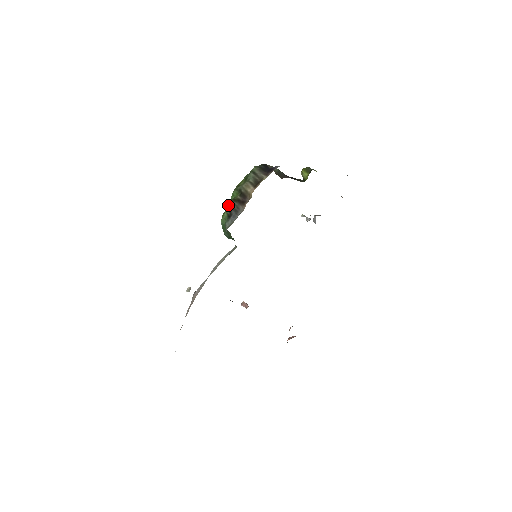
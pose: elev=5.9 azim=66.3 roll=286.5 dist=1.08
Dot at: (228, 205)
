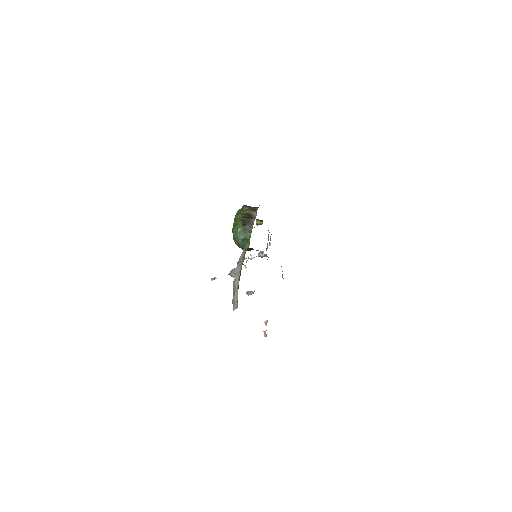
Dot at: (241, 219)
